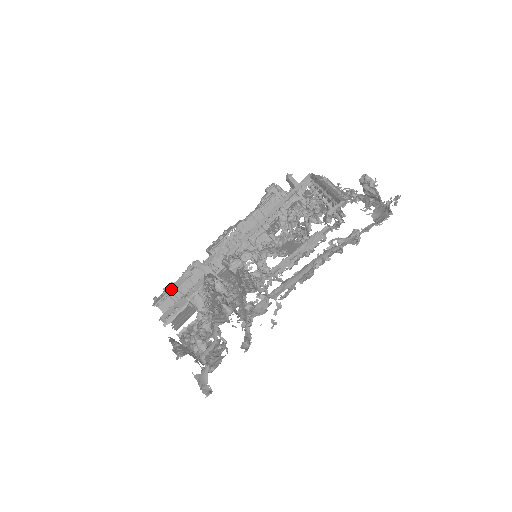
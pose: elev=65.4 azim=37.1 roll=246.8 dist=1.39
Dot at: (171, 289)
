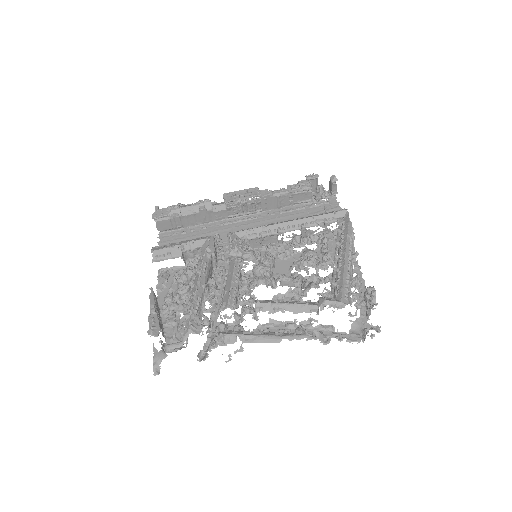
Dot at: (175, 214)
